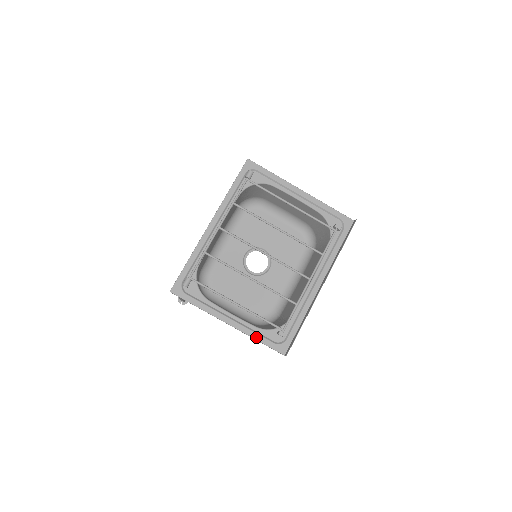
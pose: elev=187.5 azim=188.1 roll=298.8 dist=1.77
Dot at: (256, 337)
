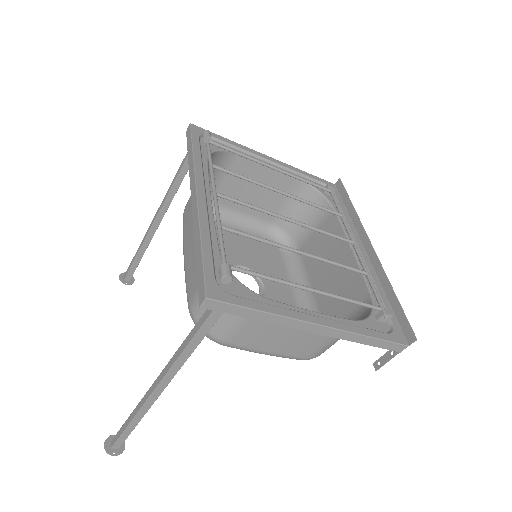
Dot at: (364, 332)
